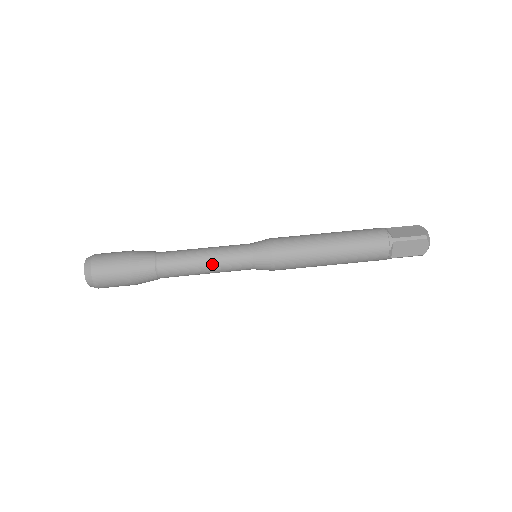
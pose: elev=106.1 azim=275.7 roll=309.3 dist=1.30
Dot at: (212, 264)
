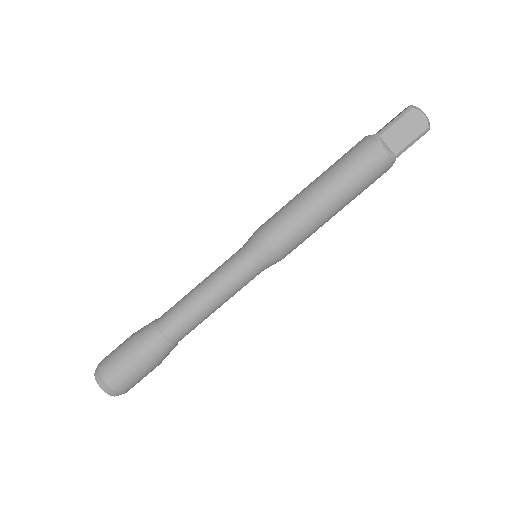
Dot at: occluded
